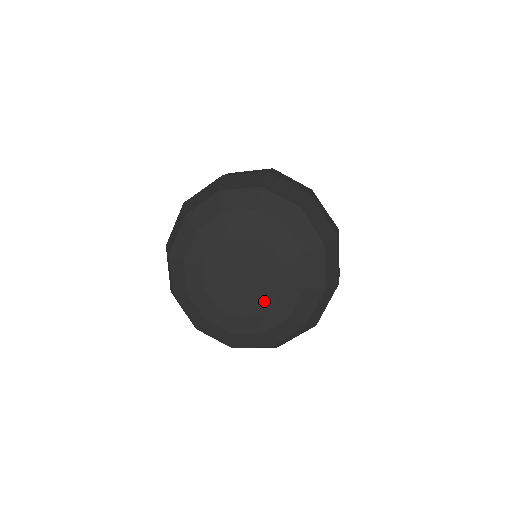
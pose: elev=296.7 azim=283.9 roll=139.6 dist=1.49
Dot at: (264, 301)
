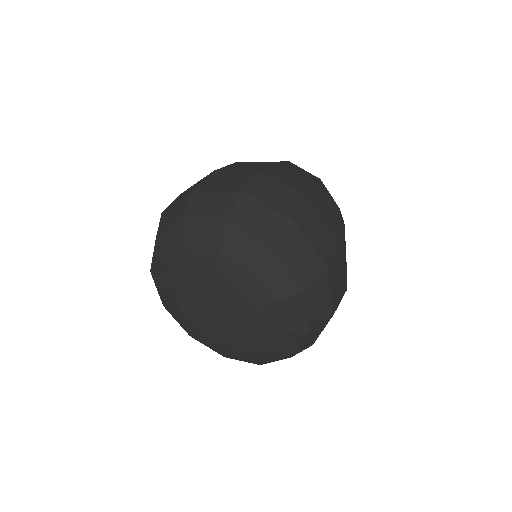
Dot at: (241, 336)
